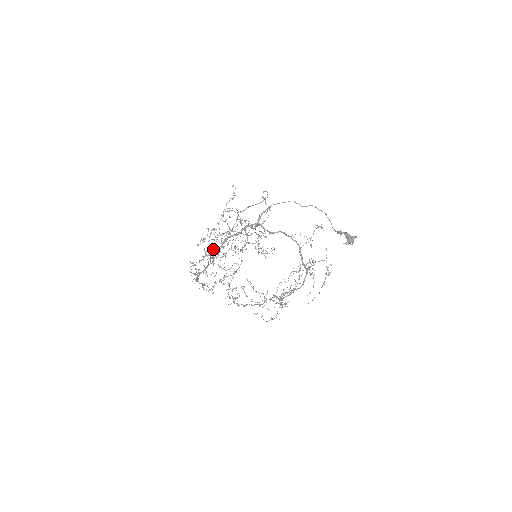
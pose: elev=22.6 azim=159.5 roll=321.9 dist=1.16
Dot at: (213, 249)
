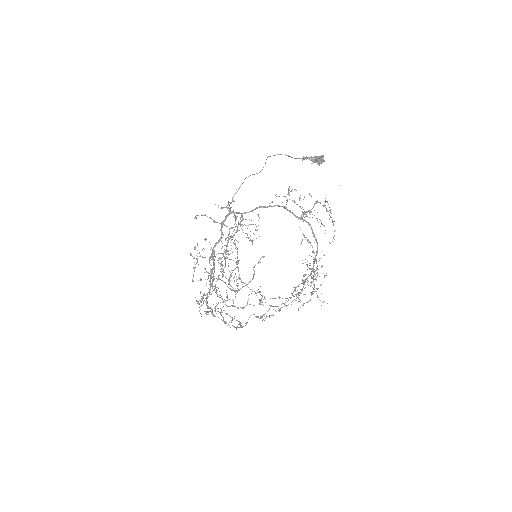
Dot at: occluded
